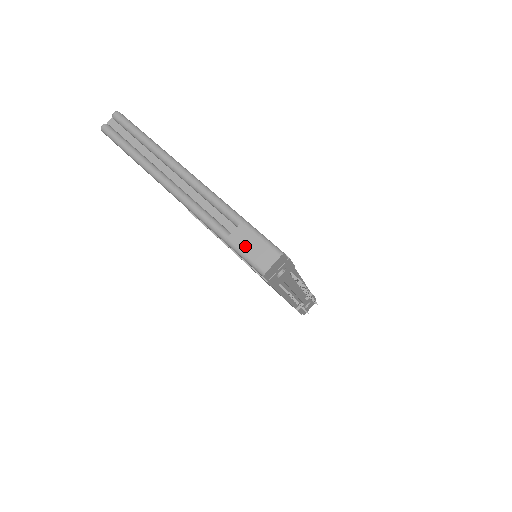
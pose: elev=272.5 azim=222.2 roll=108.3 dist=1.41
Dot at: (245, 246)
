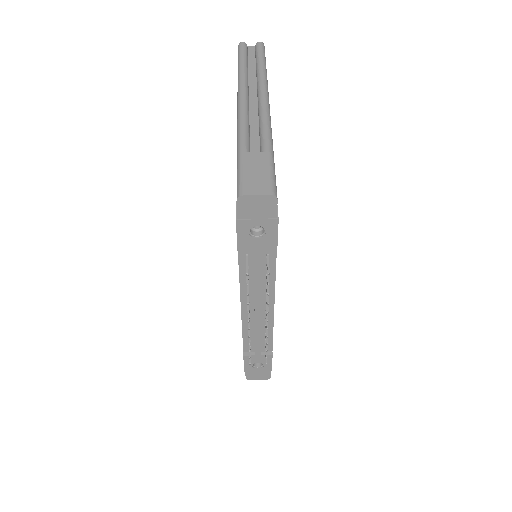
Dot at: (250, 167)
